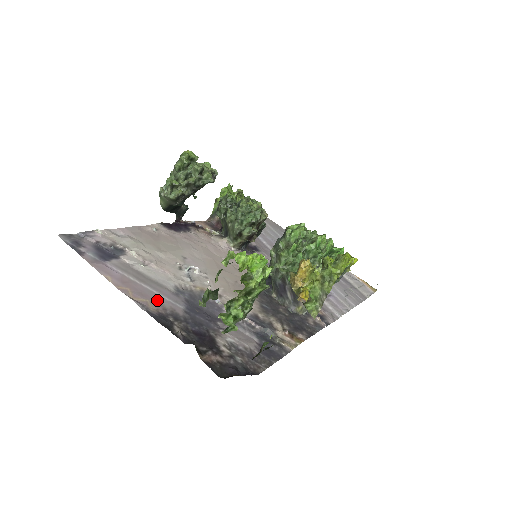
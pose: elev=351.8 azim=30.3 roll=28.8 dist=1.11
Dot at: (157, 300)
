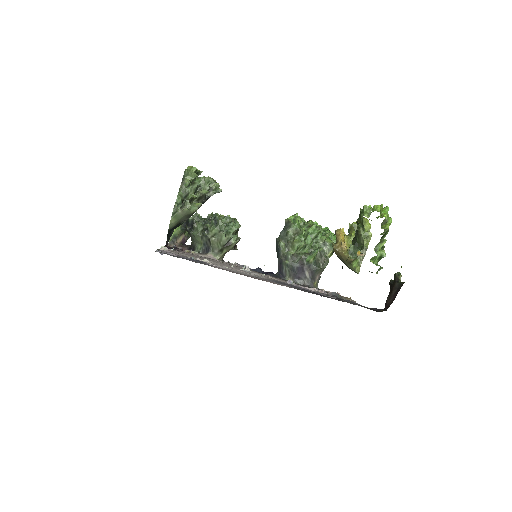
Dot at: occluded
